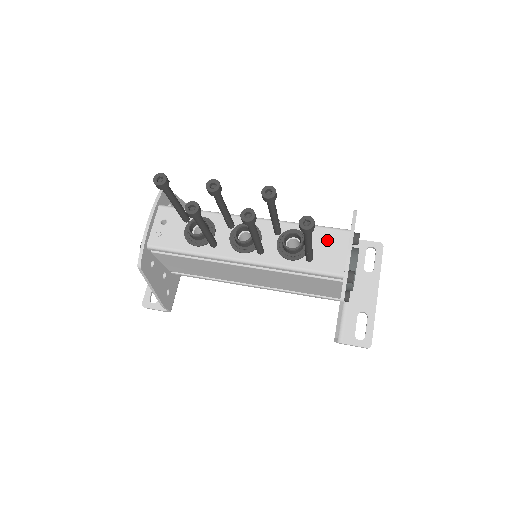
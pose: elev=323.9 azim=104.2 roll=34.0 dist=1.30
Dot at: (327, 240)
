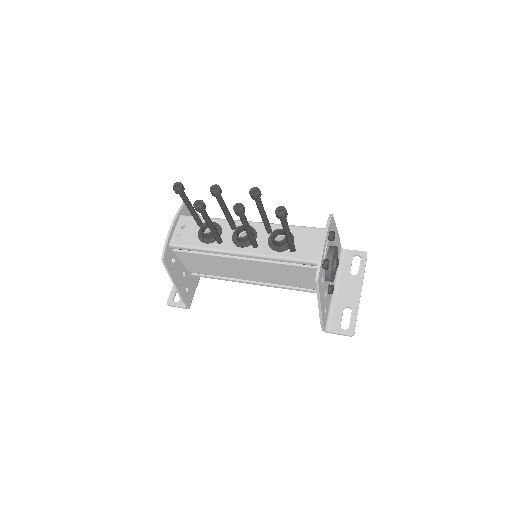
Dot at: (307, 236)
